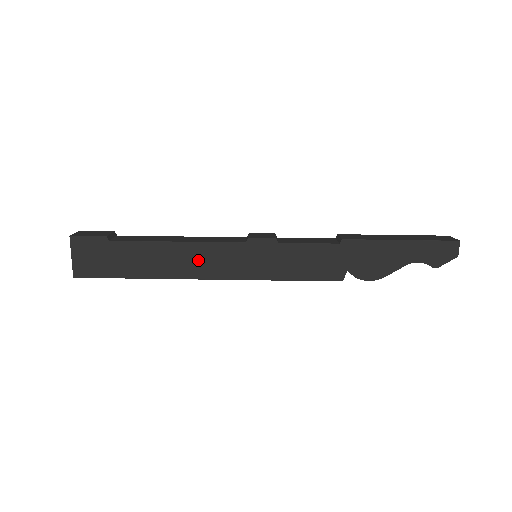
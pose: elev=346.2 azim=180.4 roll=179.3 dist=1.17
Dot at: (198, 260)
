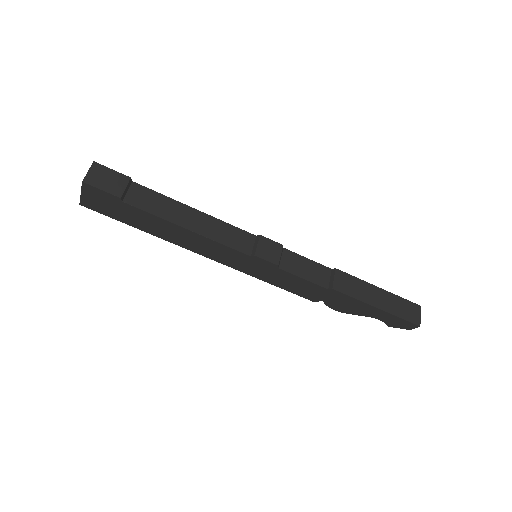
Dot at: (202, 246)
